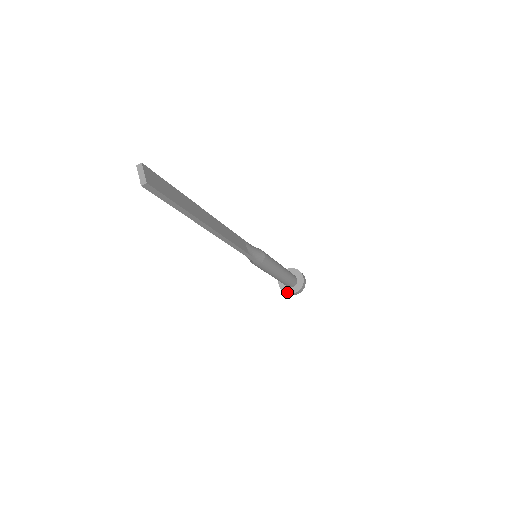
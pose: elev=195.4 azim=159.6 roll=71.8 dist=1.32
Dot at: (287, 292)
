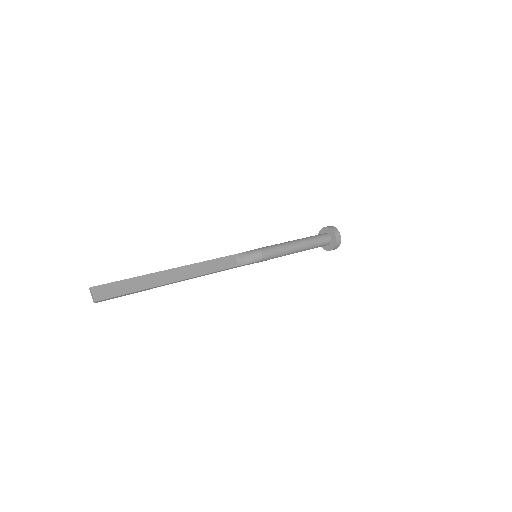
Dot at: (326, 249)
